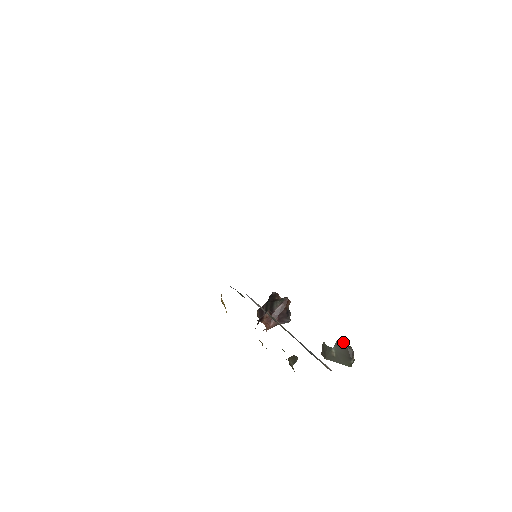
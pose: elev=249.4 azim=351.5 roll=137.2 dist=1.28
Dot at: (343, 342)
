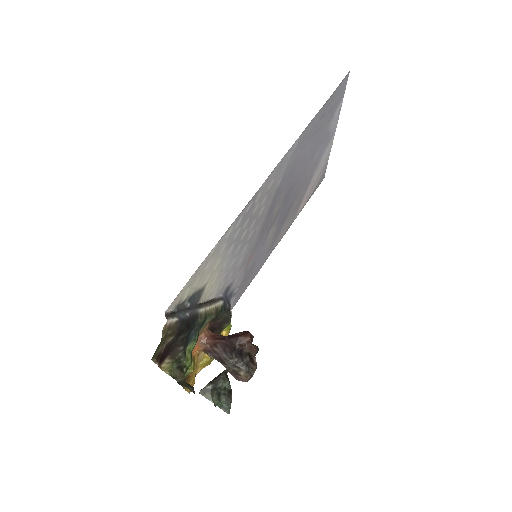
Dot at: (227, 368)
